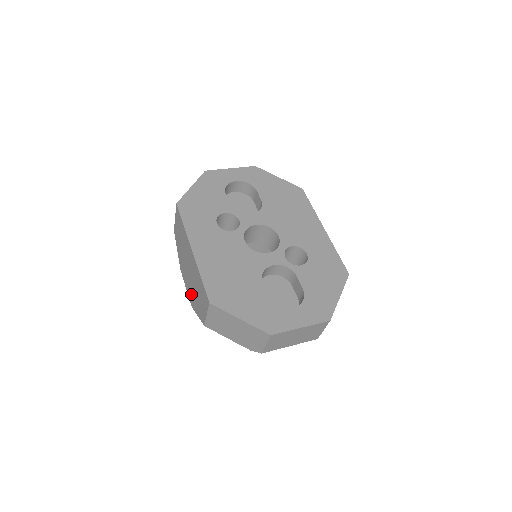
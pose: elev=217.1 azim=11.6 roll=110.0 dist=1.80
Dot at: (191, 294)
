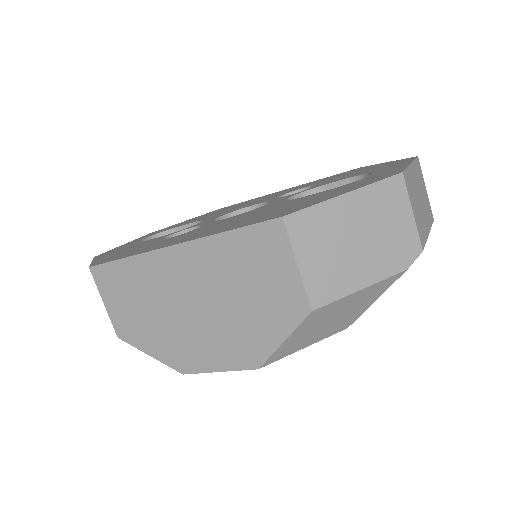
Dot at: (236, 343)
